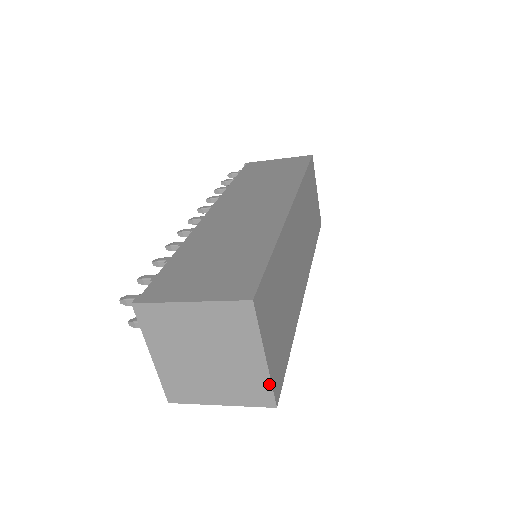
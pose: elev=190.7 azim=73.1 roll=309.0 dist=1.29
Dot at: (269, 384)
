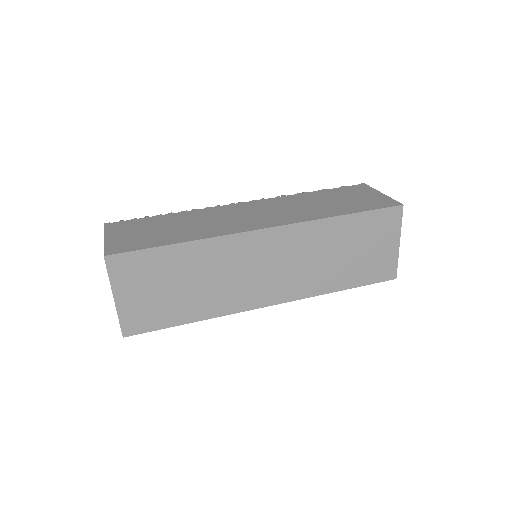
Dot at: (118, 318)
